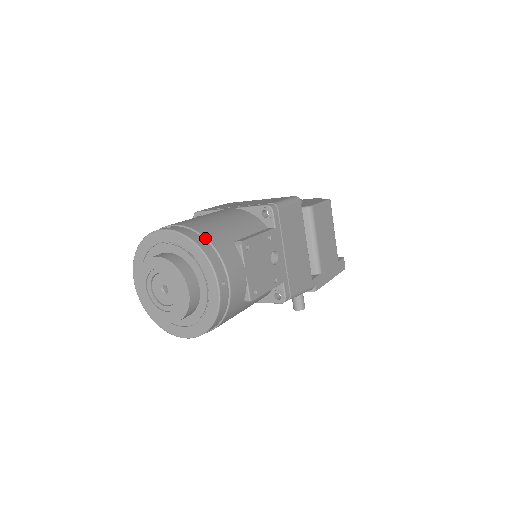
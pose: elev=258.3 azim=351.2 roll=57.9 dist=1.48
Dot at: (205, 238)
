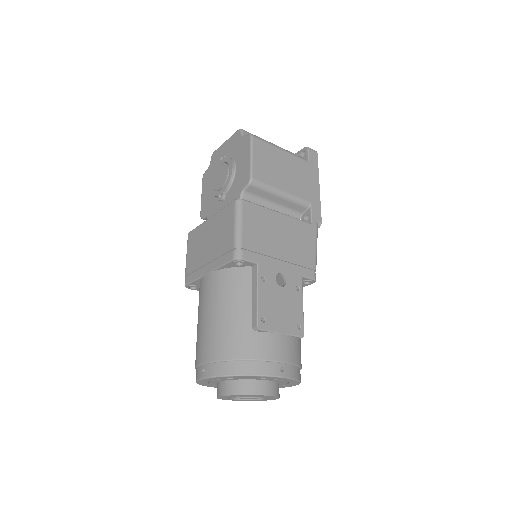
Dot at: (236, 361)
